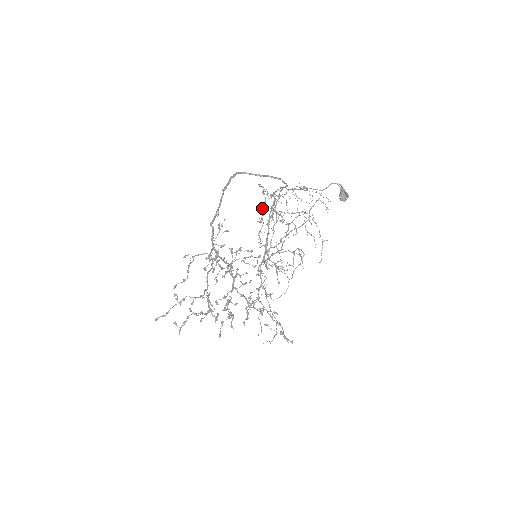
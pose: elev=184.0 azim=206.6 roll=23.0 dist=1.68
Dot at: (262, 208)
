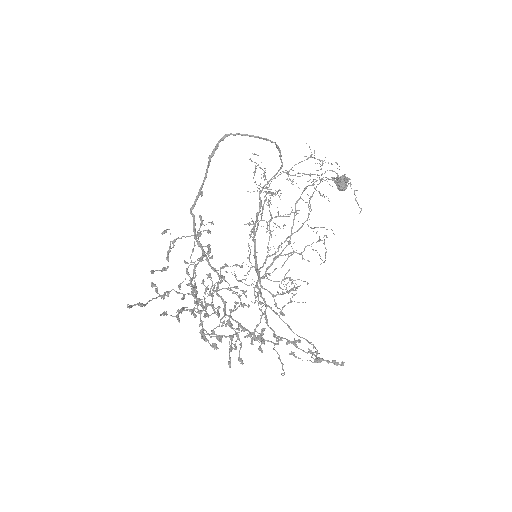
Dot at: occluded
